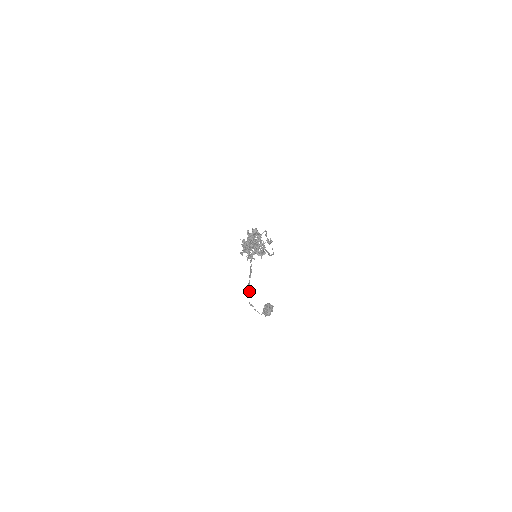
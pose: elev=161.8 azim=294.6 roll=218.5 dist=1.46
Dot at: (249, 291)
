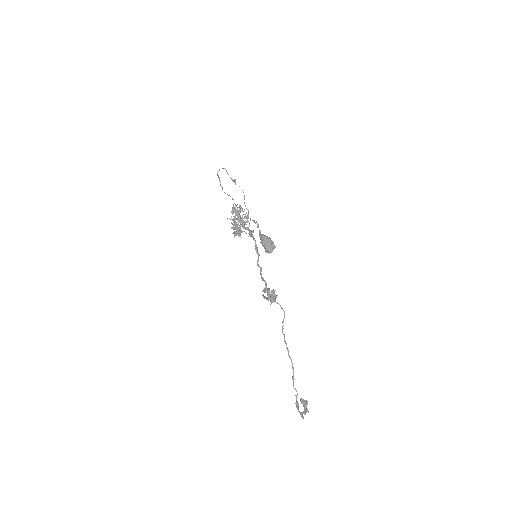
Dot at: (222, 188)
